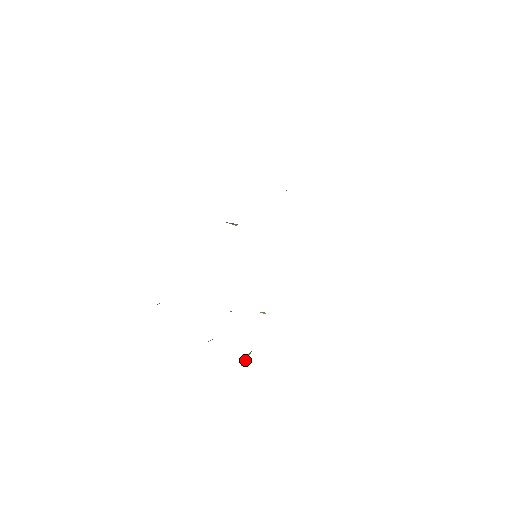
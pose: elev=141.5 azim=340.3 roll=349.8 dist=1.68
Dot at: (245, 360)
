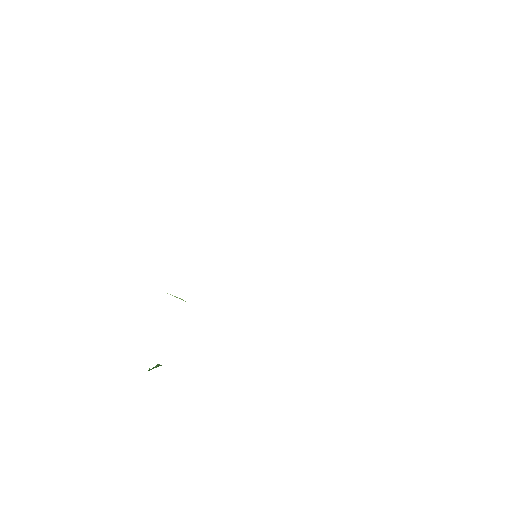
Dot at: occluded
